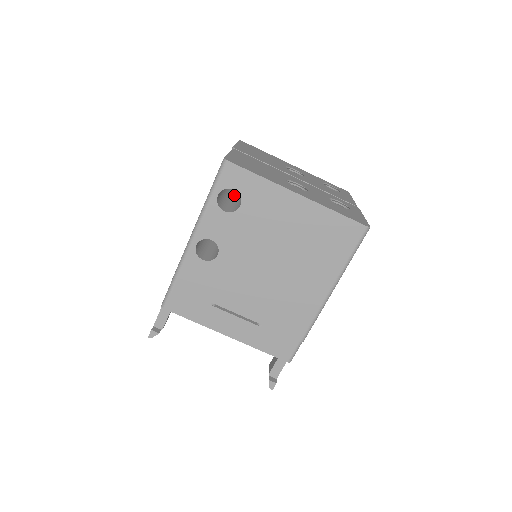
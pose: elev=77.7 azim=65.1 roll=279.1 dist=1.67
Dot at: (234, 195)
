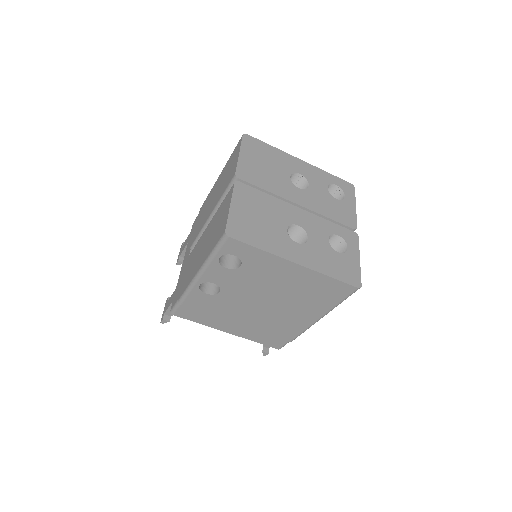
Dot at: occluded
